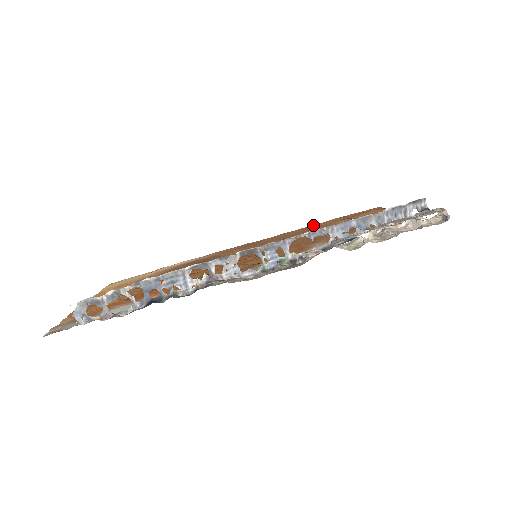
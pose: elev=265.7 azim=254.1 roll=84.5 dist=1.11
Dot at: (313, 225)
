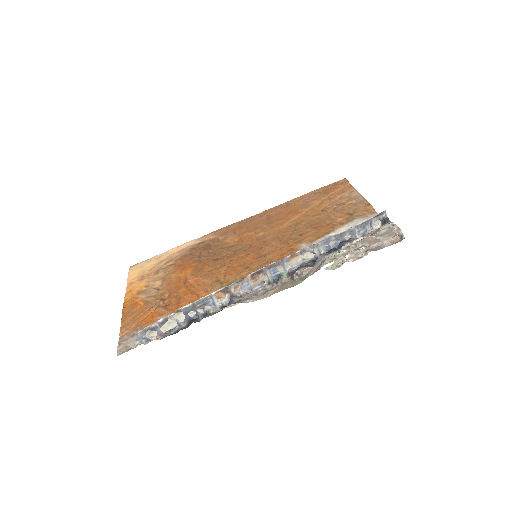
Dot at: (292, 201)
